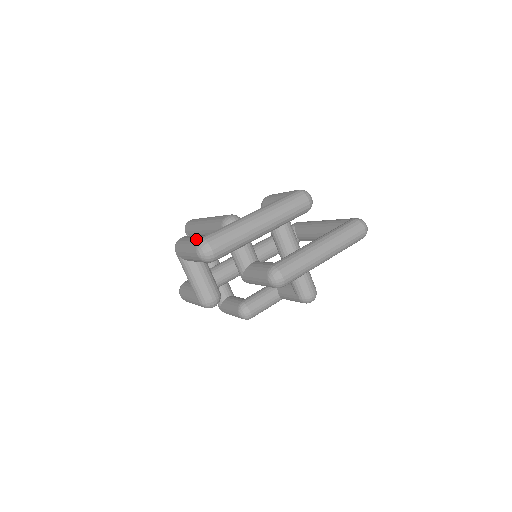
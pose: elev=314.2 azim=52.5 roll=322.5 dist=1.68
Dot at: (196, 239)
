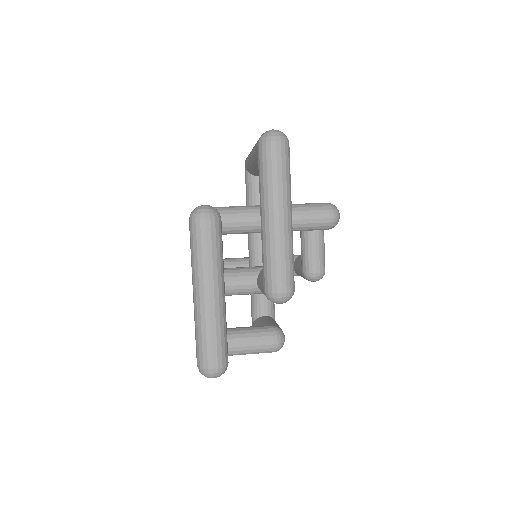
Dot at: occluded
